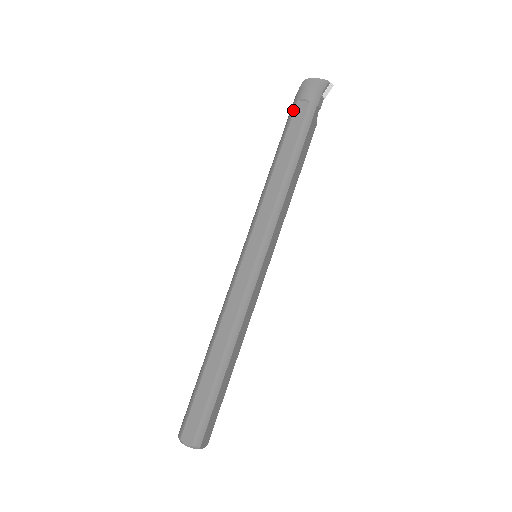
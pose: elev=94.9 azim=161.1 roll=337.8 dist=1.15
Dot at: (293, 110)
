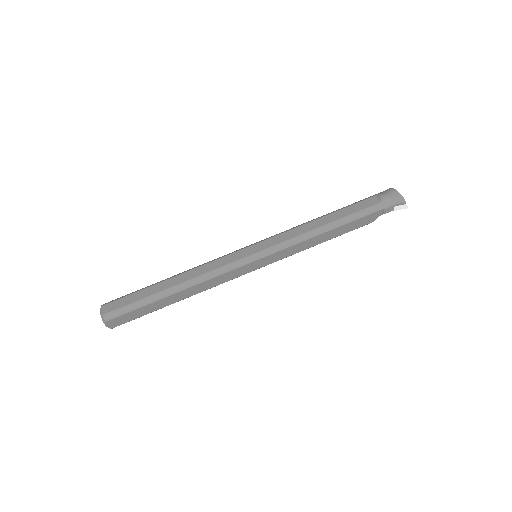
Dot at: (367, 198)
